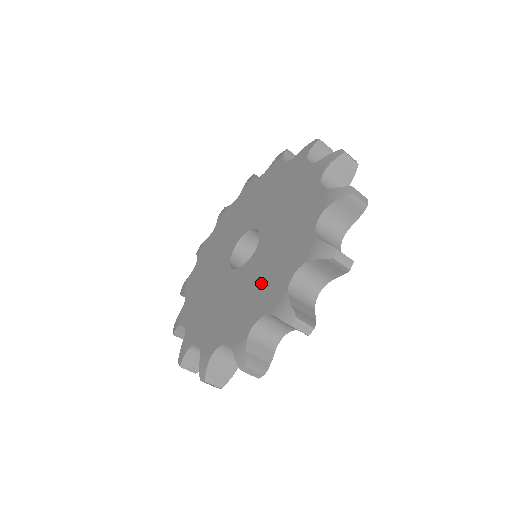
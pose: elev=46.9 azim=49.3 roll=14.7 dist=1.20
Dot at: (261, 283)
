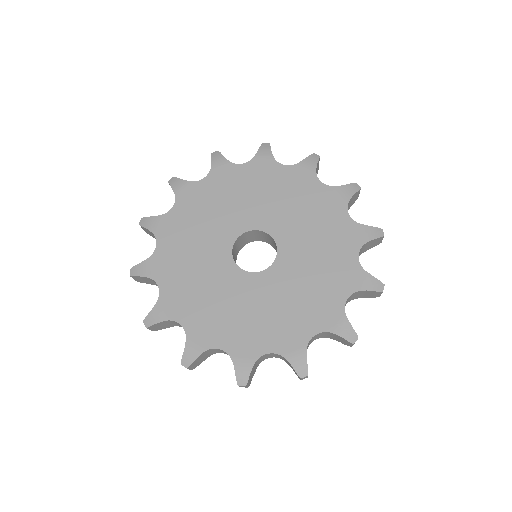
Dot at: (244, 318)
